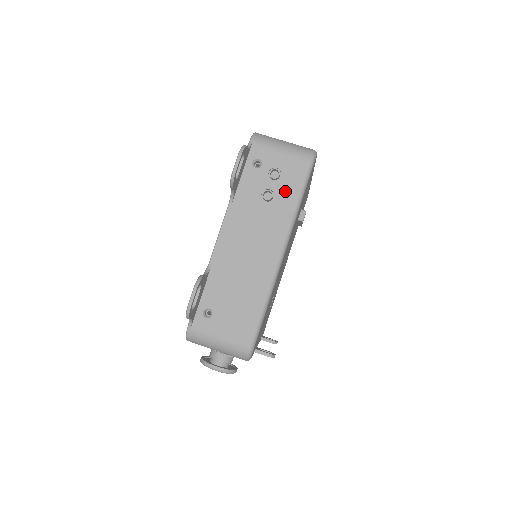
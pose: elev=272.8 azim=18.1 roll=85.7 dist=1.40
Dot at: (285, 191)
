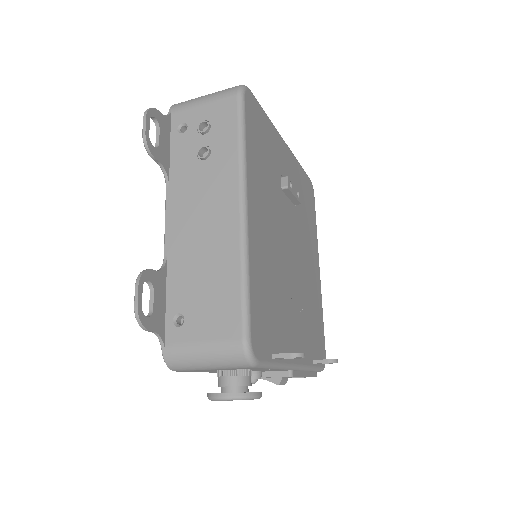
Dot at: (221, 138)
